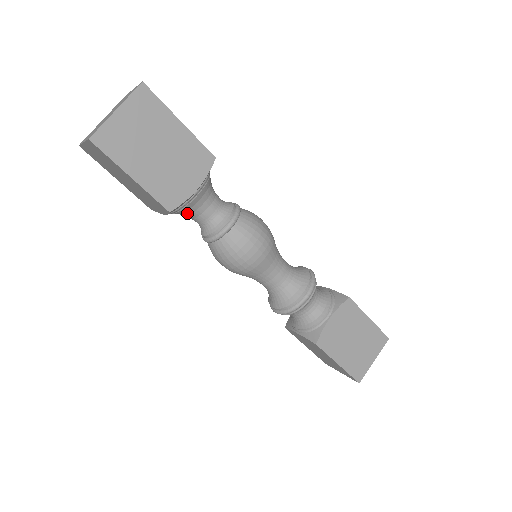
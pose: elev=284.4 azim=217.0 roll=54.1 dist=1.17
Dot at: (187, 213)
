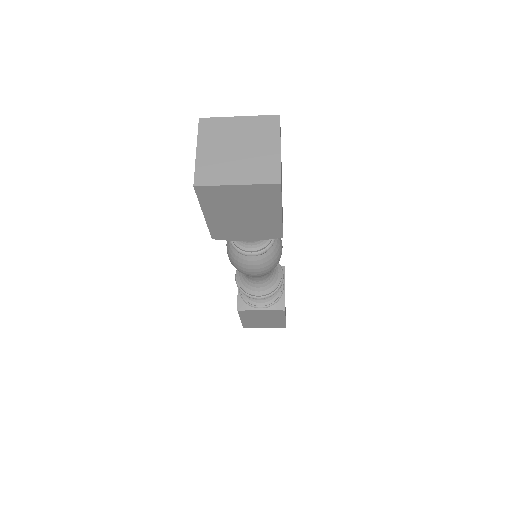
Dot at: occluded
